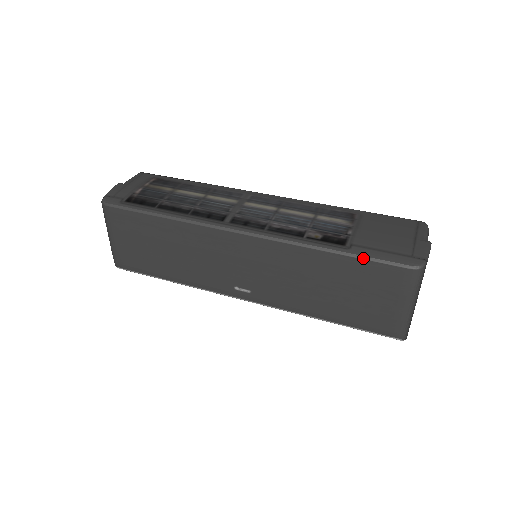
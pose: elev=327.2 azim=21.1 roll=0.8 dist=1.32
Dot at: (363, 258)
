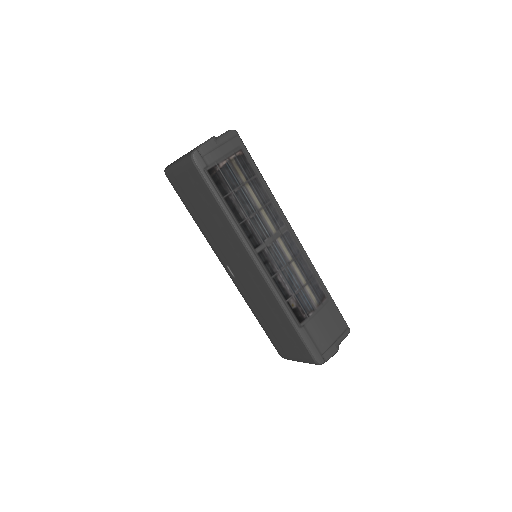
Dot at: (301, 338)
